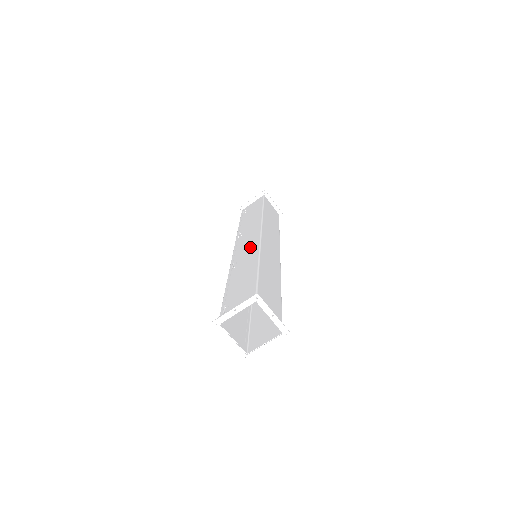
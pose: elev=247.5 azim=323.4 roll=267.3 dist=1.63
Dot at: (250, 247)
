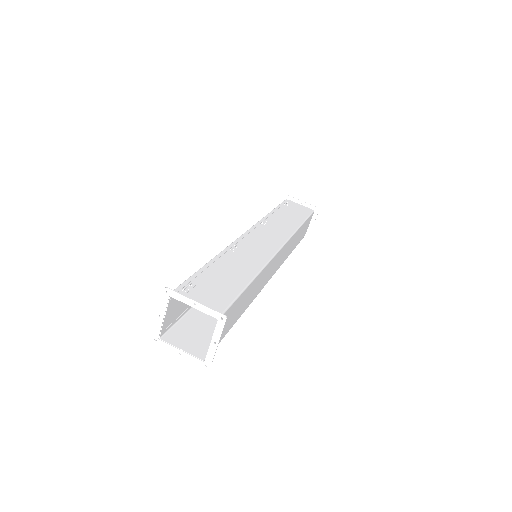
Dot at: (262, 249)
